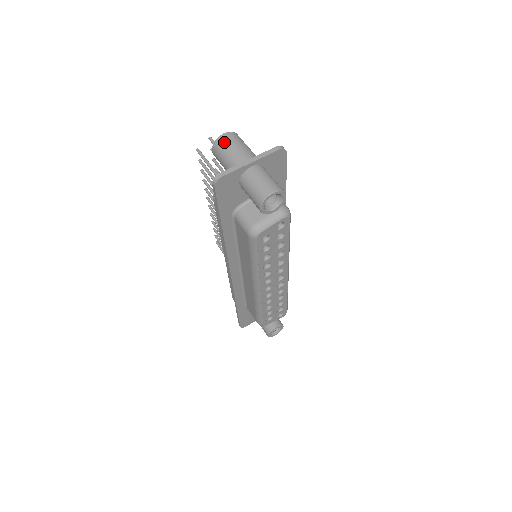
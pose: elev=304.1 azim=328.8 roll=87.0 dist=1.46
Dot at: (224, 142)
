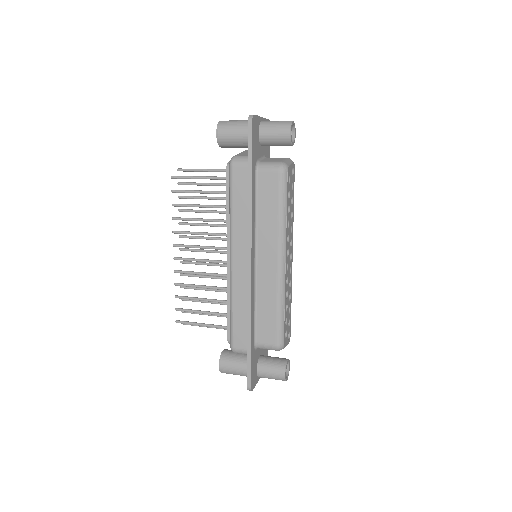
Dot at: (227, 121)
